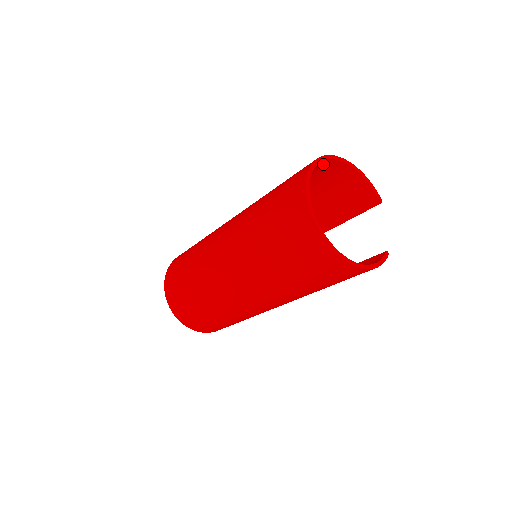
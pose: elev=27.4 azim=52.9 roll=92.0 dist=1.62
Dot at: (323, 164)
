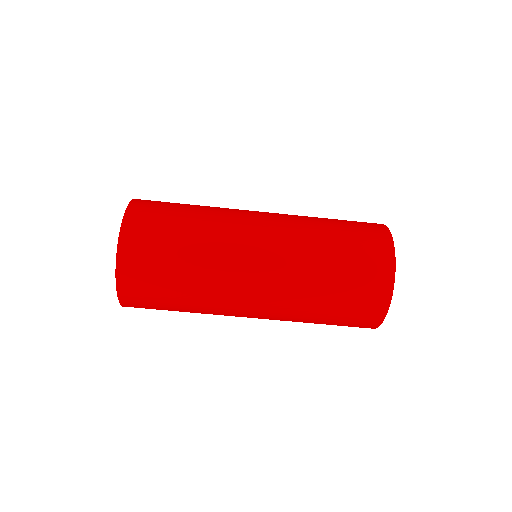
Dot at: occluded
